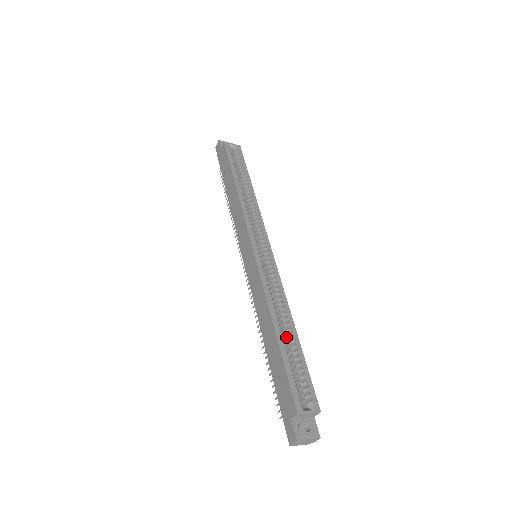
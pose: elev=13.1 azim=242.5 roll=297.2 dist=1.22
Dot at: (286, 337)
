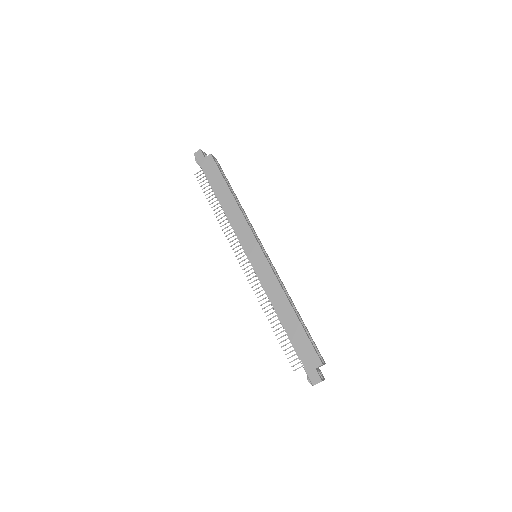
Dot at: occluded
